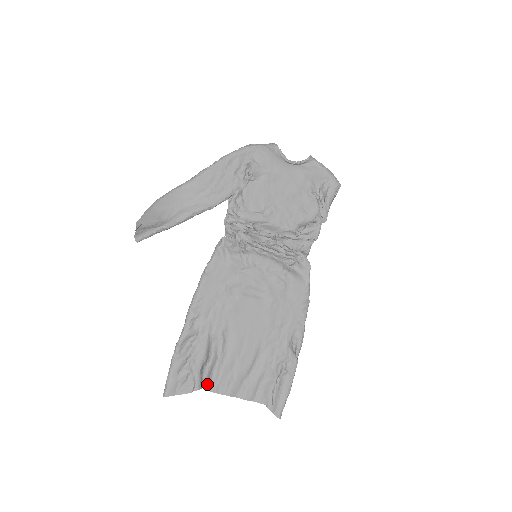
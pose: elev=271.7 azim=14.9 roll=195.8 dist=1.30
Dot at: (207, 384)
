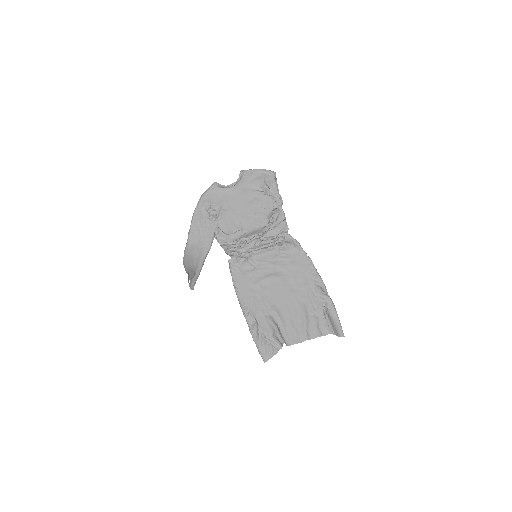
Dot at: (284, 342)
